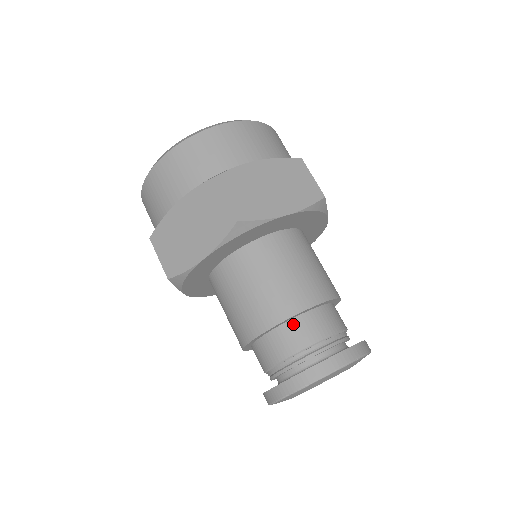
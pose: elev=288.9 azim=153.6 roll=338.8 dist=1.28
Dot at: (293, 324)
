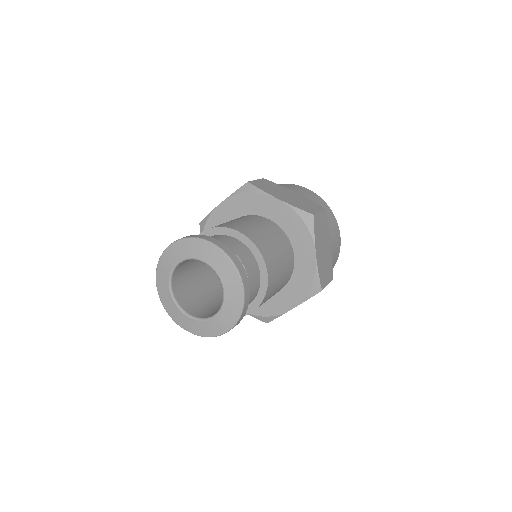
Dot at: (218, 236)
